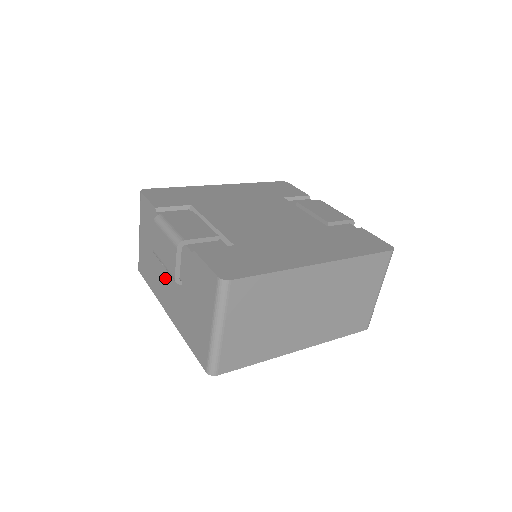
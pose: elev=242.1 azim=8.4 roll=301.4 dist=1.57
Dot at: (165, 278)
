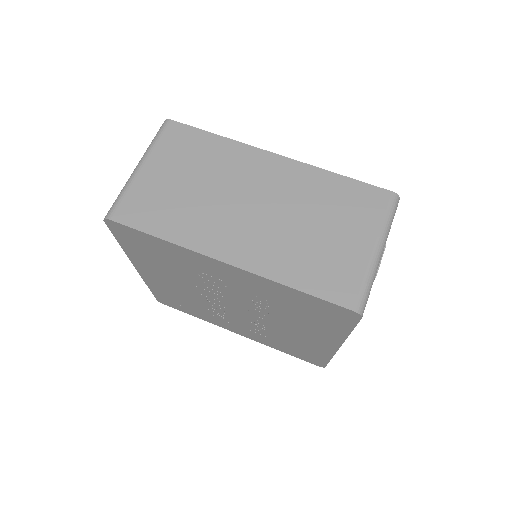
Dot at: occluded
